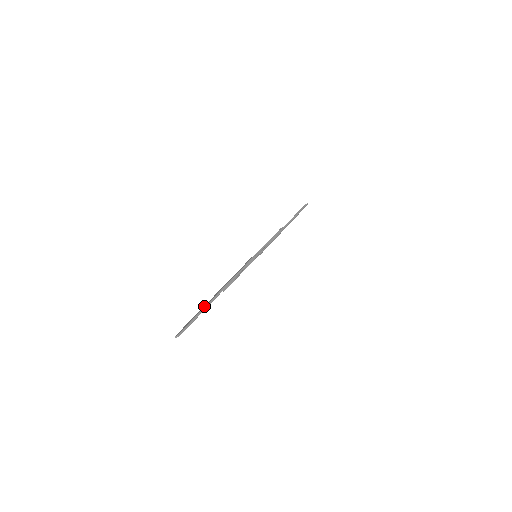
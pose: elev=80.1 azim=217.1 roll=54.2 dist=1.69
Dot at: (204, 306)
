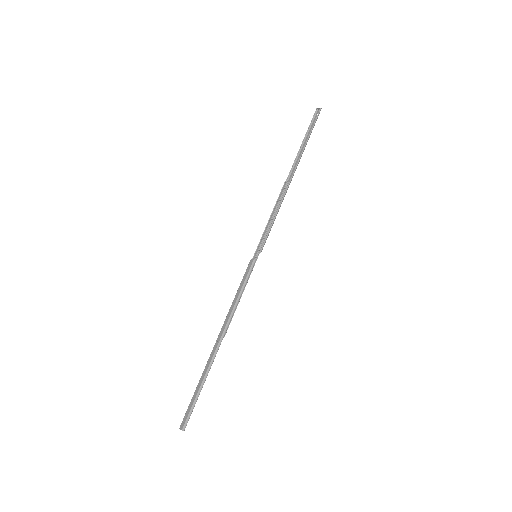
Dot at: (204, 373)
